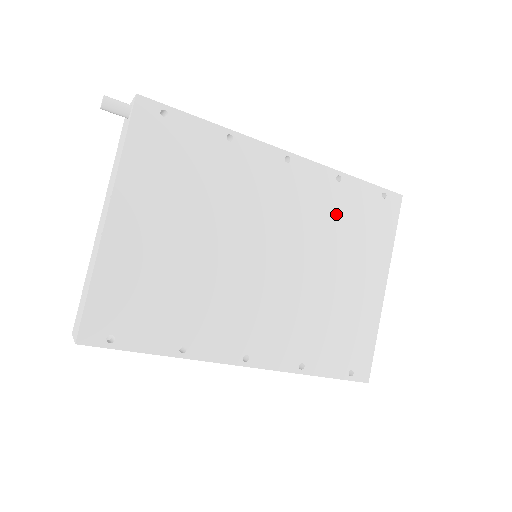
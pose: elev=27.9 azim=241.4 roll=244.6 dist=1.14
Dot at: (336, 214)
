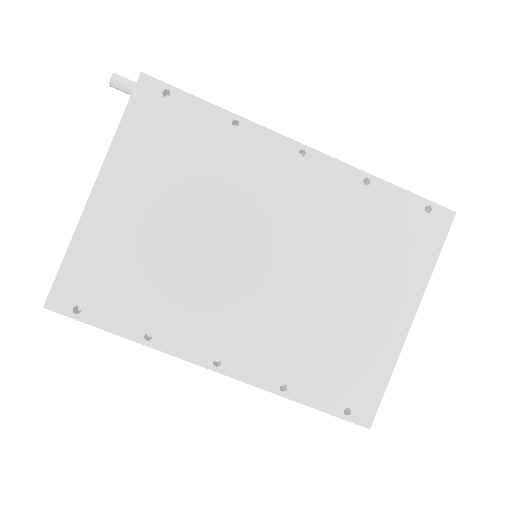
Dot at: (356, 222)
